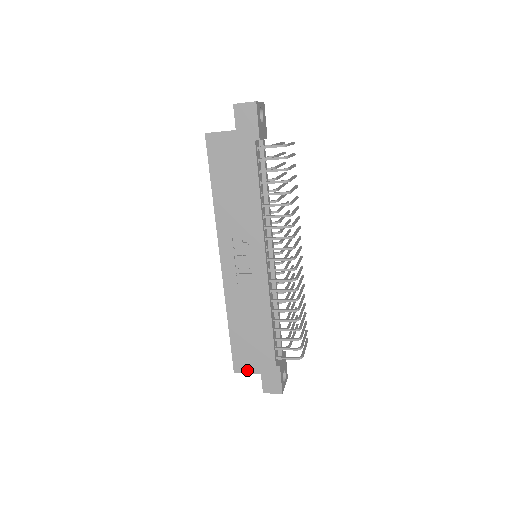
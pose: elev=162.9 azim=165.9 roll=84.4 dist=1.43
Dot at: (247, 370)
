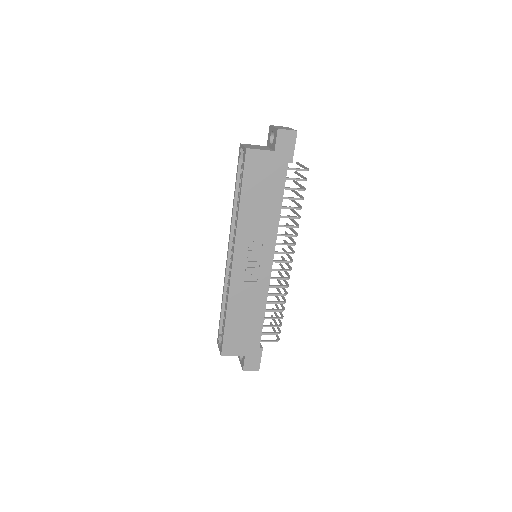
Dot at: (234, 353)
